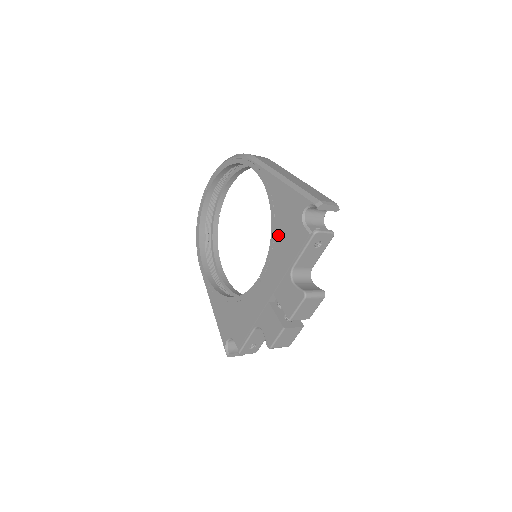
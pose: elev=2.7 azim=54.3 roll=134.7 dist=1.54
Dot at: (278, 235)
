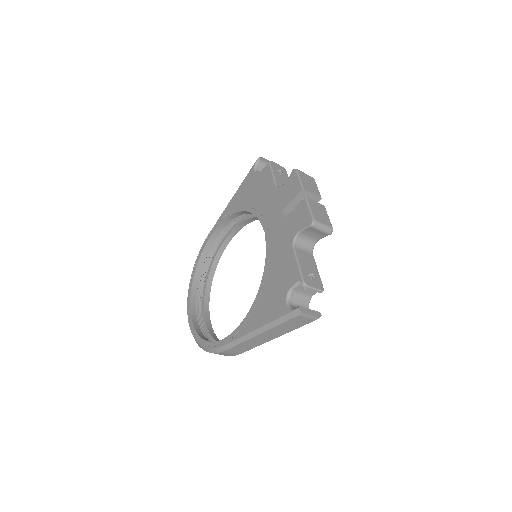
Dot at: (253, 202)
